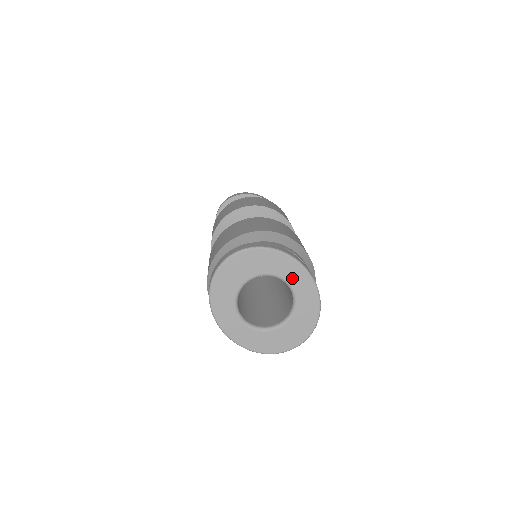
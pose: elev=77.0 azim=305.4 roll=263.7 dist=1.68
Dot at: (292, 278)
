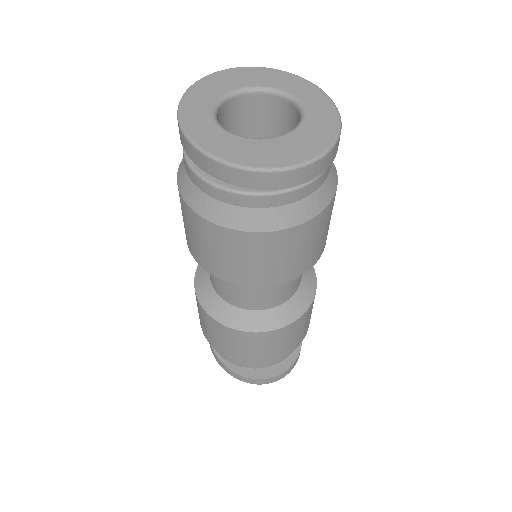
Dot at: (305, 97)
